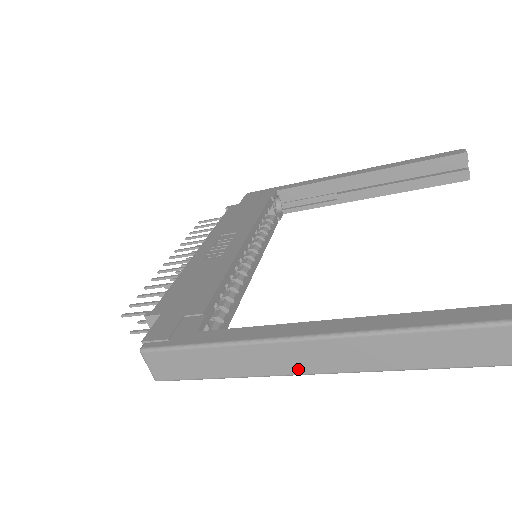
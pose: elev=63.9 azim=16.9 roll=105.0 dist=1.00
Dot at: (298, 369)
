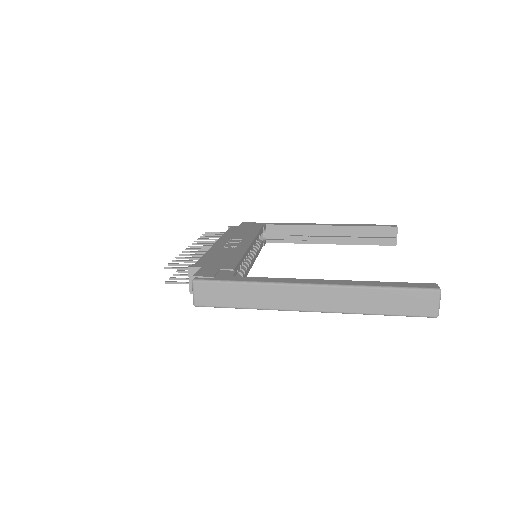
Dot at: (297, 306)
